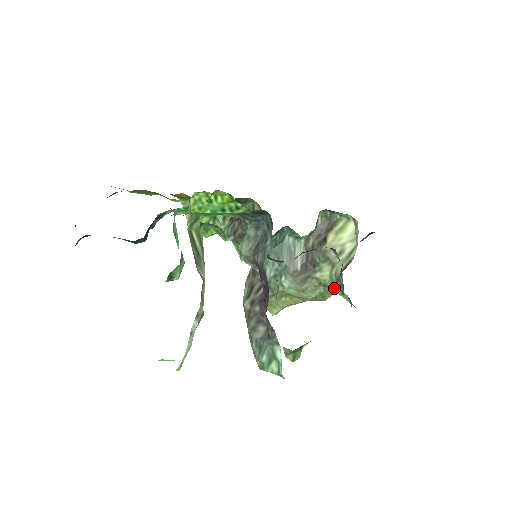
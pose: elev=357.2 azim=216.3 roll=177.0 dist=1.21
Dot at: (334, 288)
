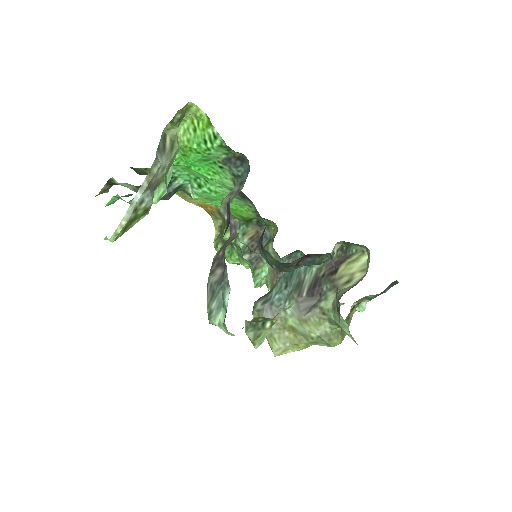
Dot at: (336, 318)
